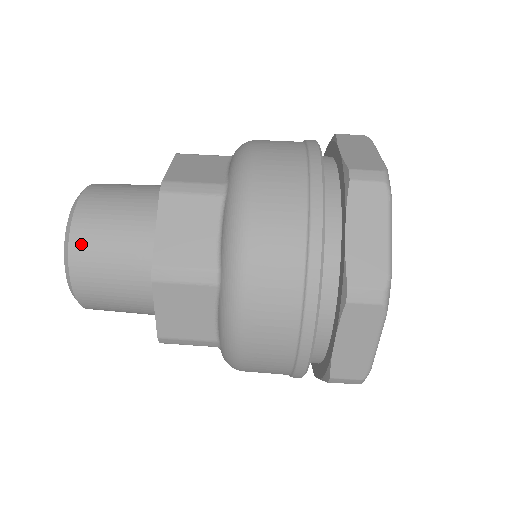
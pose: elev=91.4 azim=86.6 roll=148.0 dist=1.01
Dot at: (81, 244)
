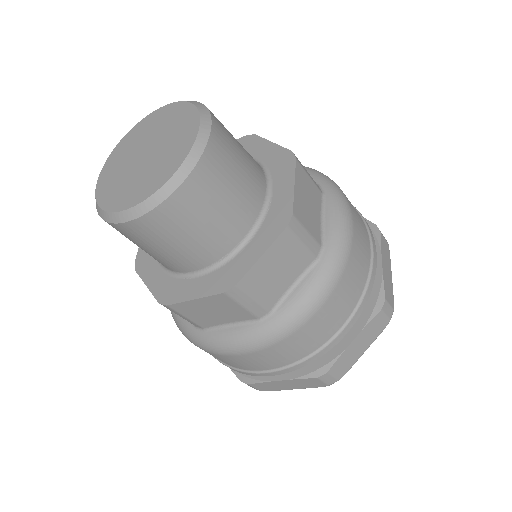
Dot at: (182, 203)
